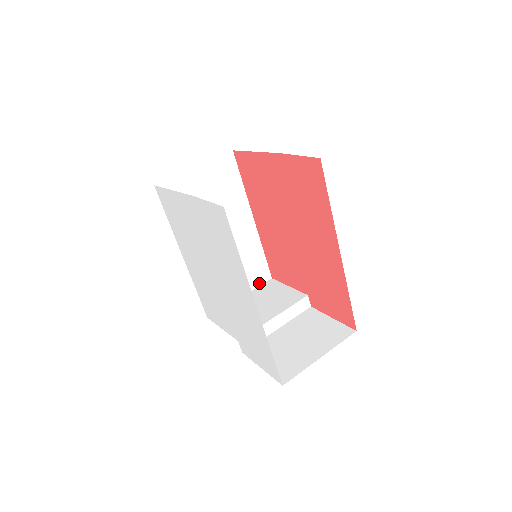
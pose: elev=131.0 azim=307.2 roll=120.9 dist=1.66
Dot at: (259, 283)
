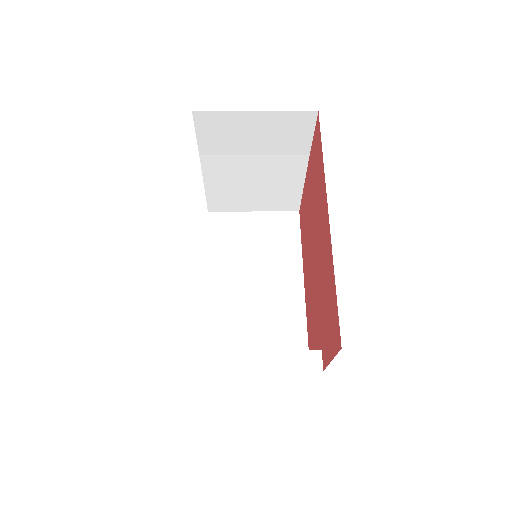
Dot at: occluded
